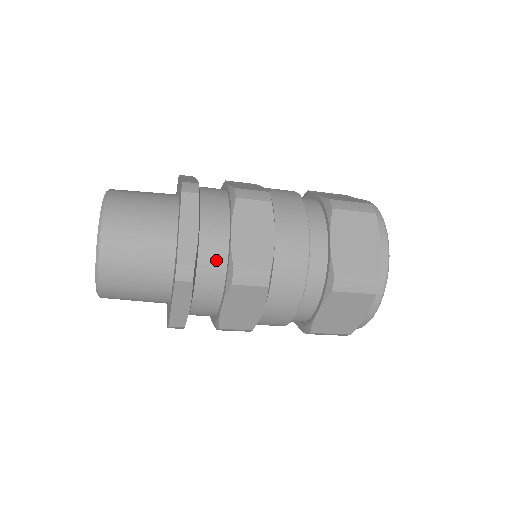
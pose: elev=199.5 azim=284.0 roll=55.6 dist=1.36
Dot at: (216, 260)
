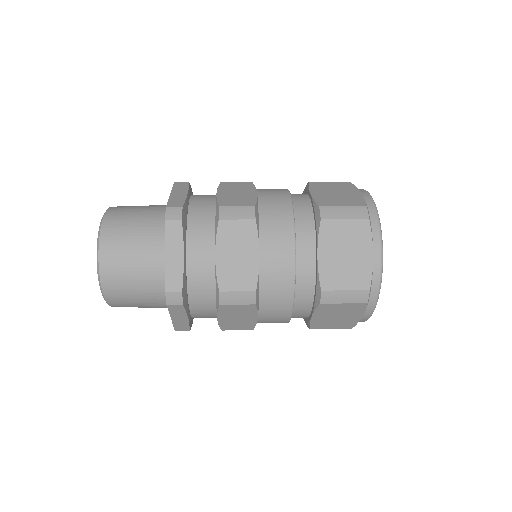
Dot at: (205, 281)
